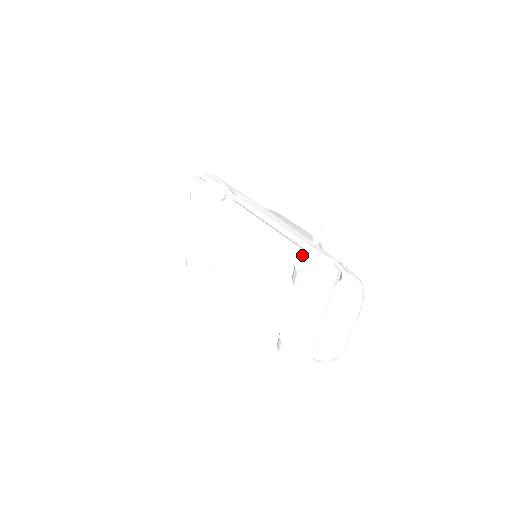
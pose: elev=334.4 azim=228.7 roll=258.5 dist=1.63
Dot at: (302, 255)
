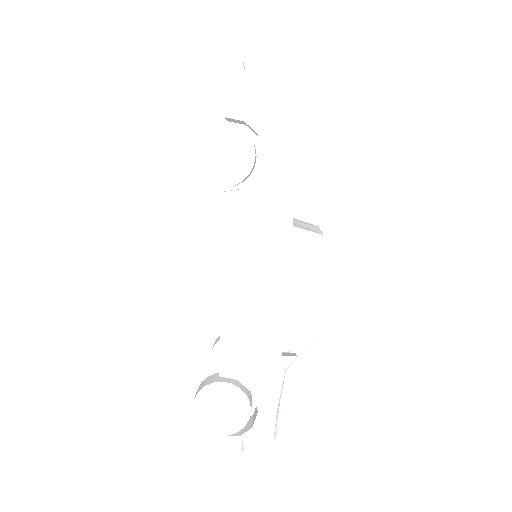
Dot at: (231, 375)
